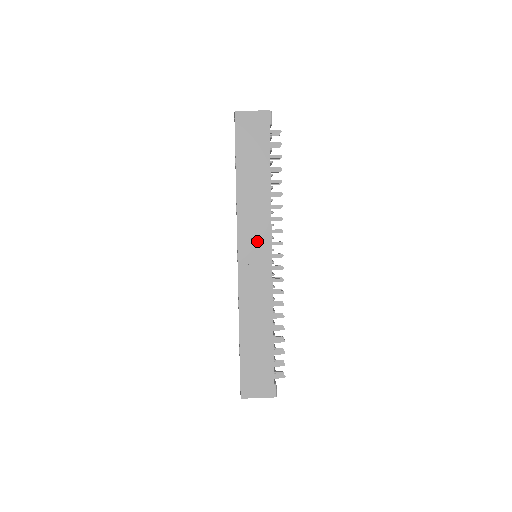
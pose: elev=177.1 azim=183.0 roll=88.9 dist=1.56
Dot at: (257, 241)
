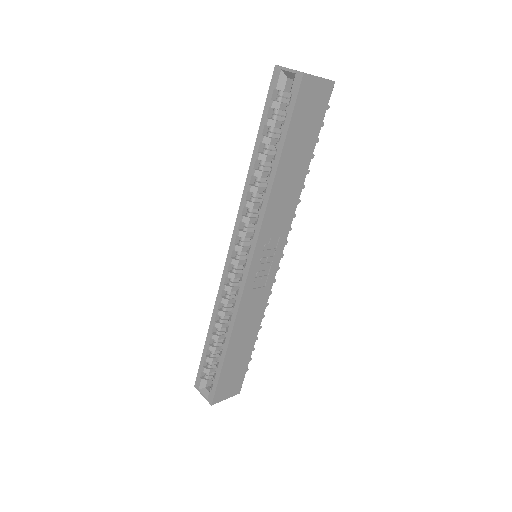
Dot at: (273, 246)
